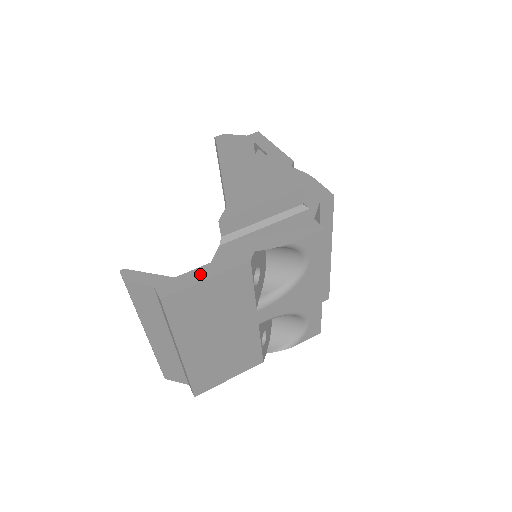
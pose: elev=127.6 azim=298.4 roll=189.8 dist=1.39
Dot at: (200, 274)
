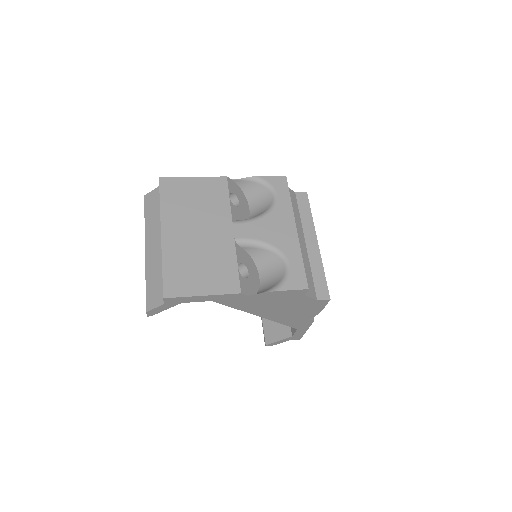
Dot at: occluded
